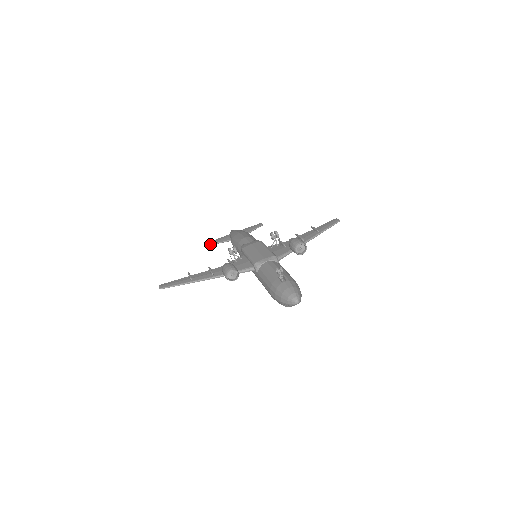
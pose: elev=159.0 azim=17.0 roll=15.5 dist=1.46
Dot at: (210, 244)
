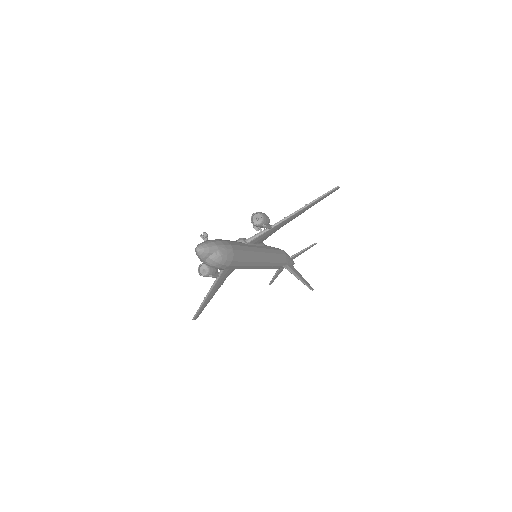
Dot at: (270, 281)
